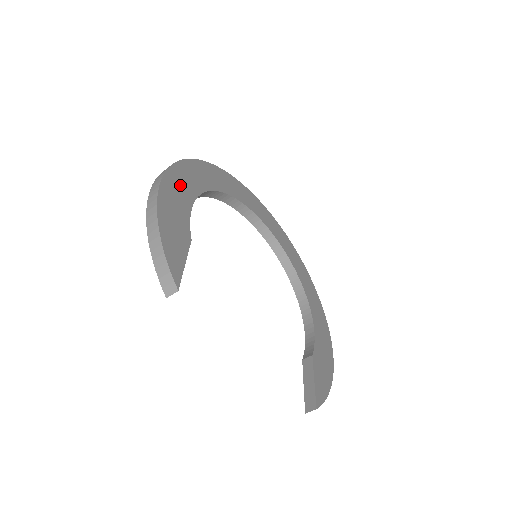
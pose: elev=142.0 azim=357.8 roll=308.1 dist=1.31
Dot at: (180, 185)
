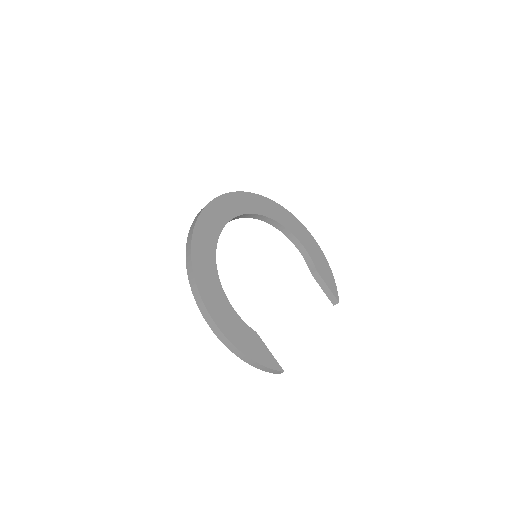
Dot at: (219, 308)
